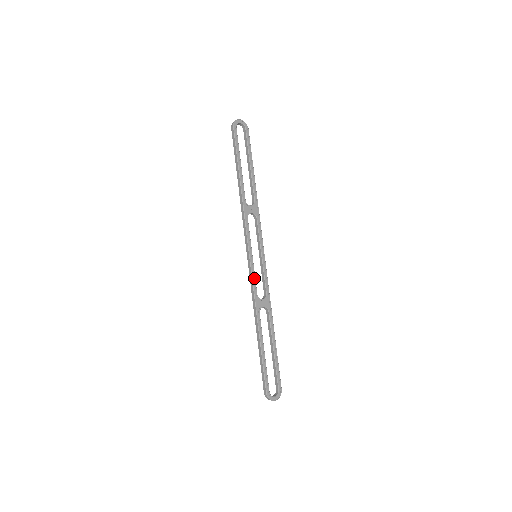
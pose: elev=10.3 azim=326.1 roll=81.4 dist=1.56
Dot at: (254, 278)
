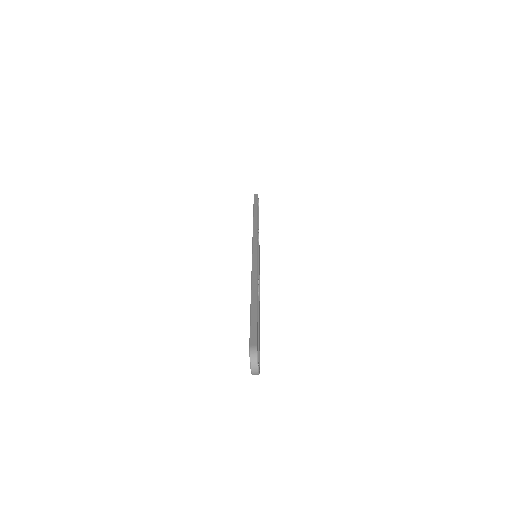
Dot at: occluded
